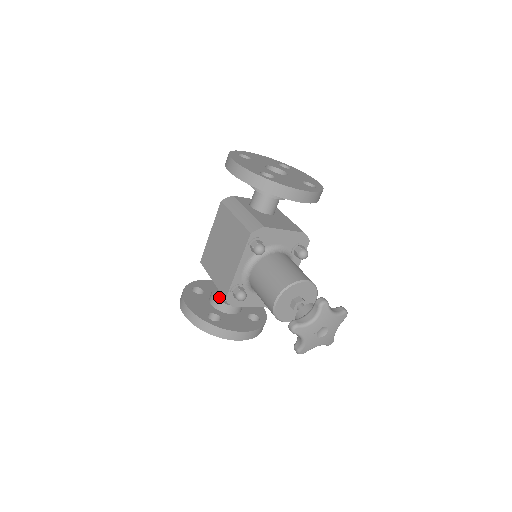
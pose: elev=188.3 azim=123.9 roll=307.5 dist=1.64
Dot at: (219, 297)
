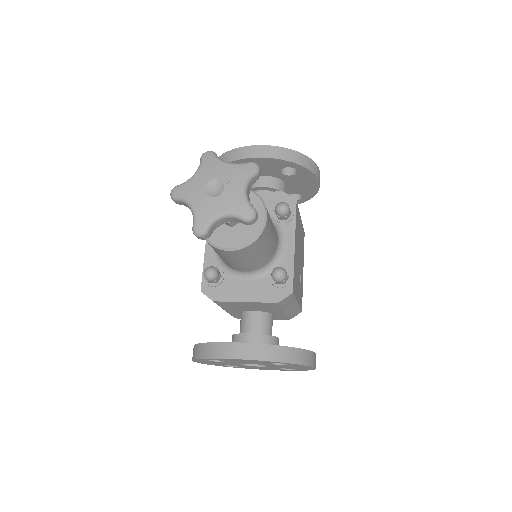
Dot at: occluded
